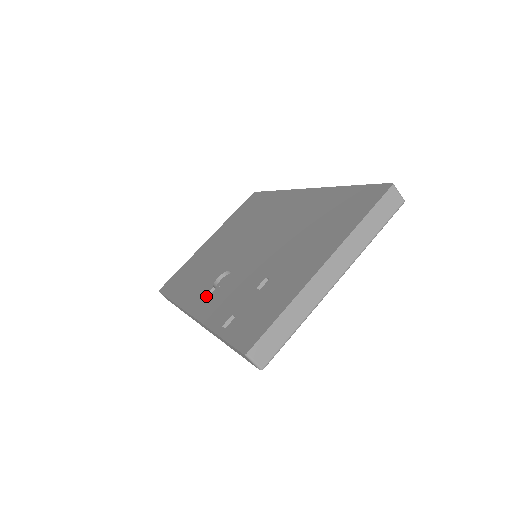
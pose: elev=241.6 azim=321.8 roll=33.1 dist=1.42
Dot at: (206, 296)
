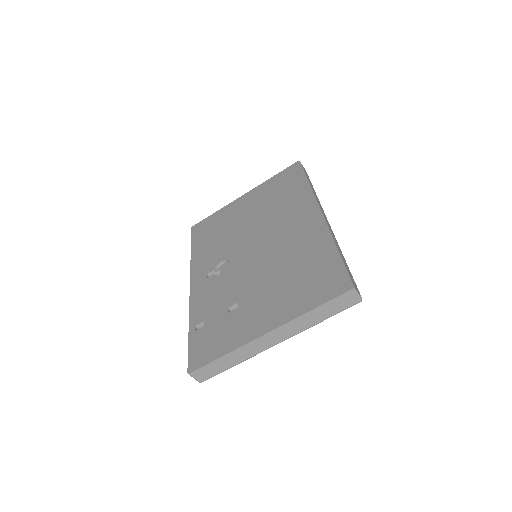
Dot at: (205, 277)
